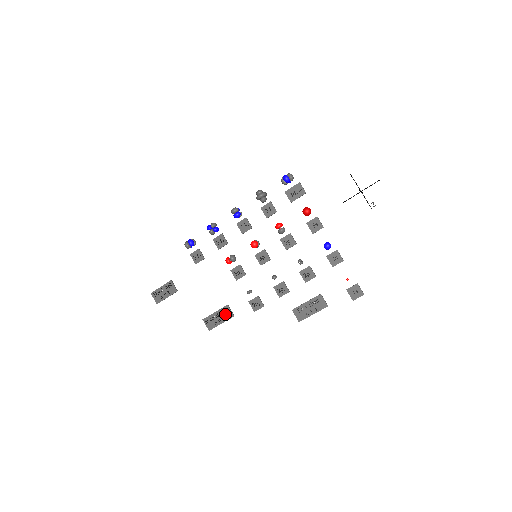
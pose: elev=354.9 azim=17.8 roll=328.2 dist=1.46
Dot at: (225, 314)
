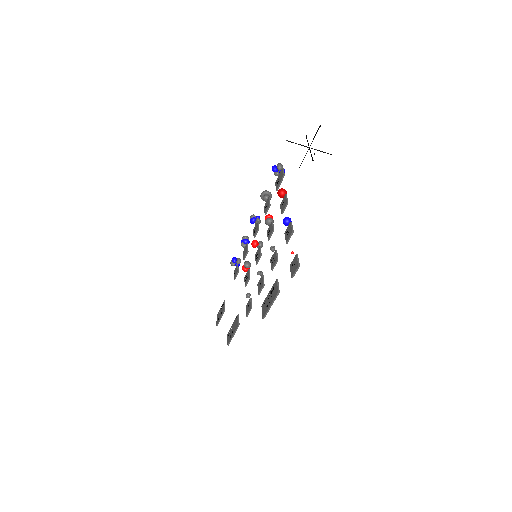
Dot at: (235, 324)
